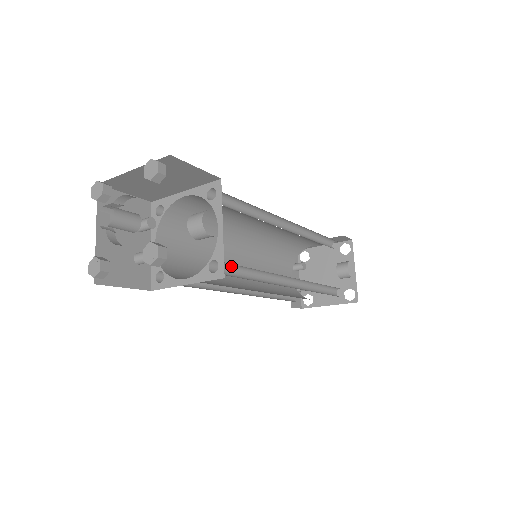
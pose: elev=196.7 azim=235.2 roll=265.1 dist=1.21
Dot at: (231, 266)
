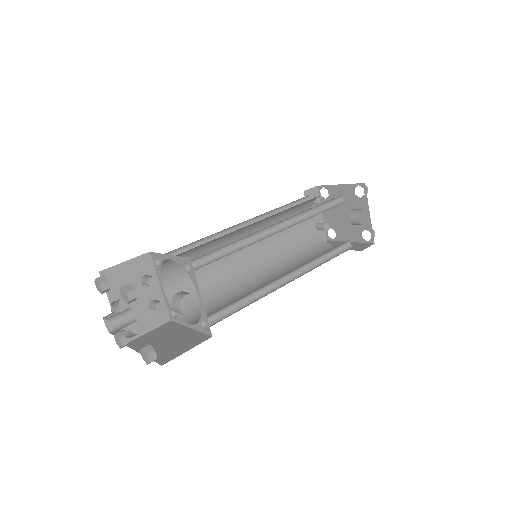
Dot at: occluded
